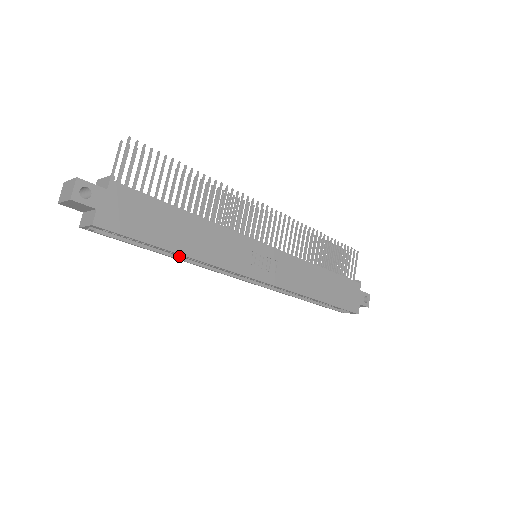
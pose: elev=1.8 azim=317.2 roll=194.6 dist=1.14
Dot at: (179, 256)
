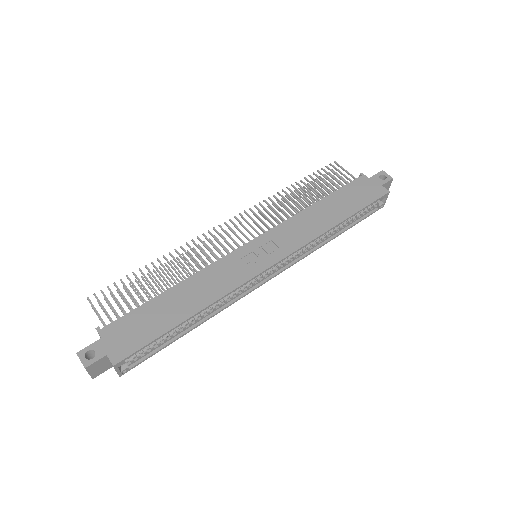
Dot at: (203, 318)
